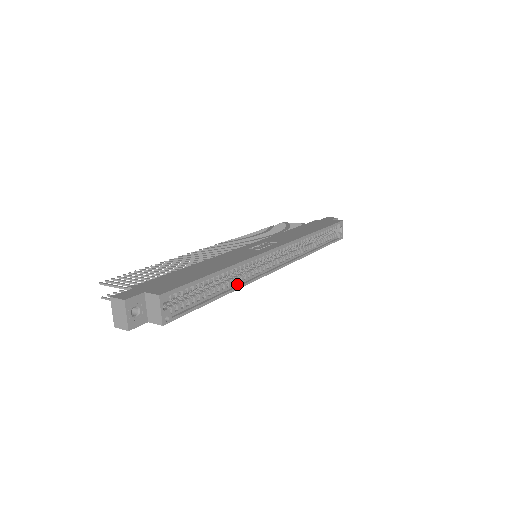
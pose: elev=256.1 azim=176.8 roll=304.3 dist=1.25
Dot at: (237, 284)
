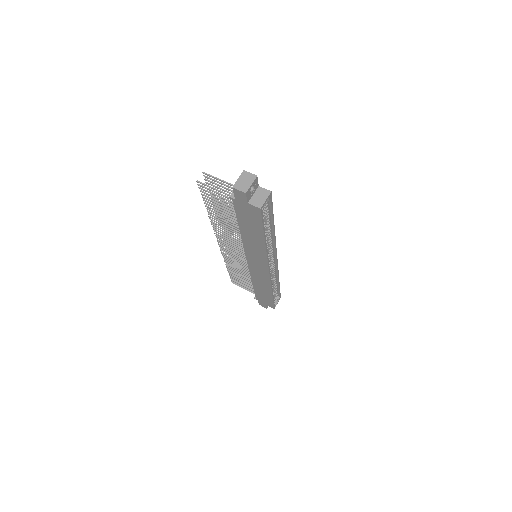
Dot at: occluded
